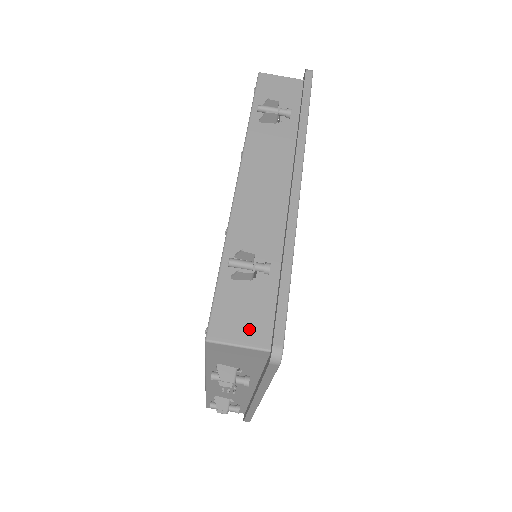
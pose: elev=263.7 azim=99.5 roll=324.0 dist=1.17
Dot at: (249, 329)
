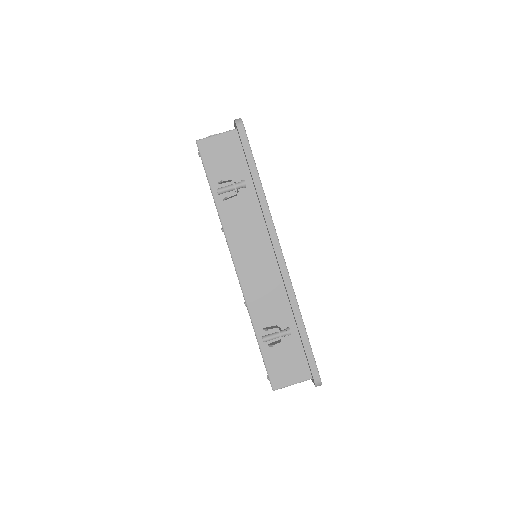
Dot at: (294, 372)
